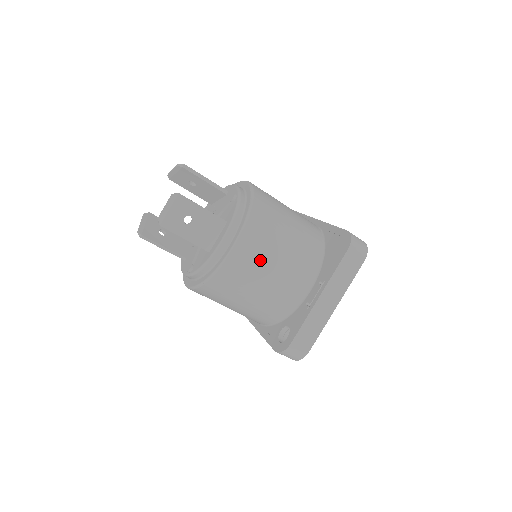
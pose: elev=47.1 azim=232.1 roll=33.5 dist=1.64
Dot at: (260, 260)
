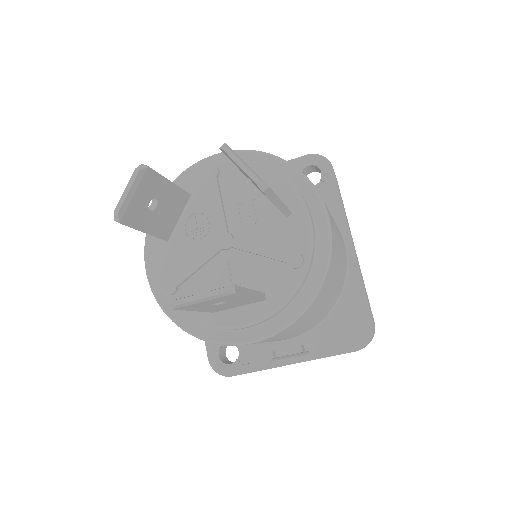
Dot at: (267, 341)
